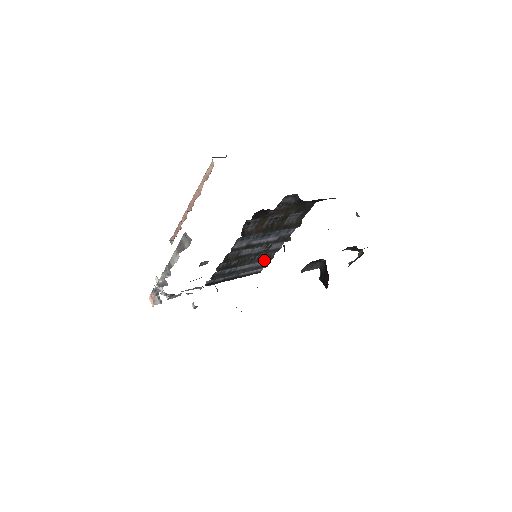
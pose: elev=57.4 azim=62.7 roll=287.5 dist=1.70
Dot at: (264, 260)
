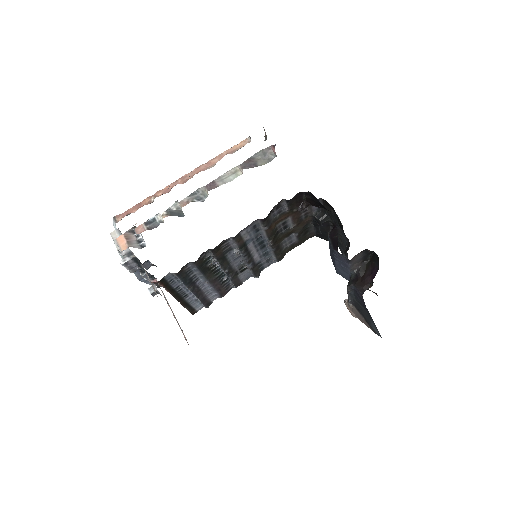
Dot at: (218, 292)
